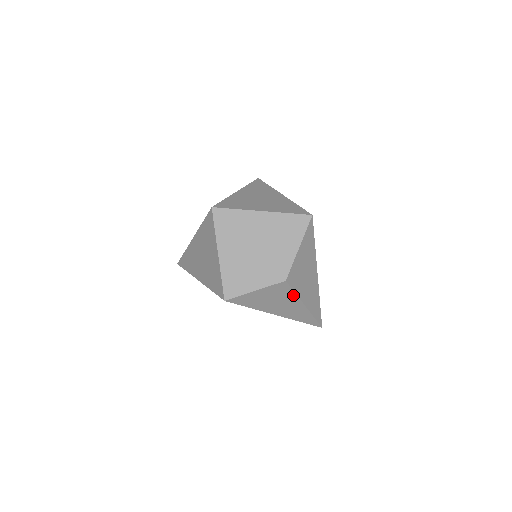
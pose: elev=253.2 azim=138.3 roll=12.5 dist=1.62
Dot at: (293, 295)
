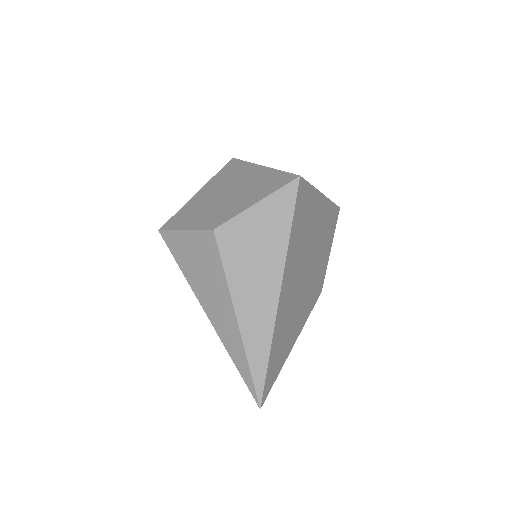
Dot at: (222, 274)
